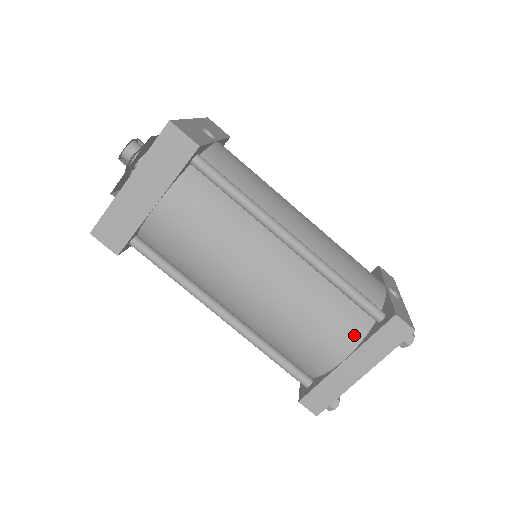
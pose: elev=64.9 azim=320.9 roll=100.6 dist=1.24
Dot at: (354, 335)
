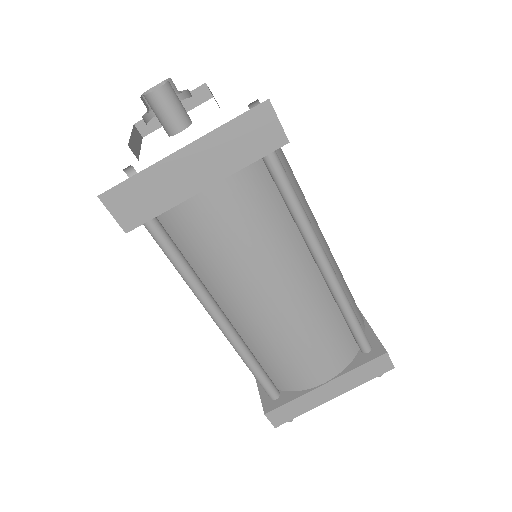
Dot at: (342, 362)
